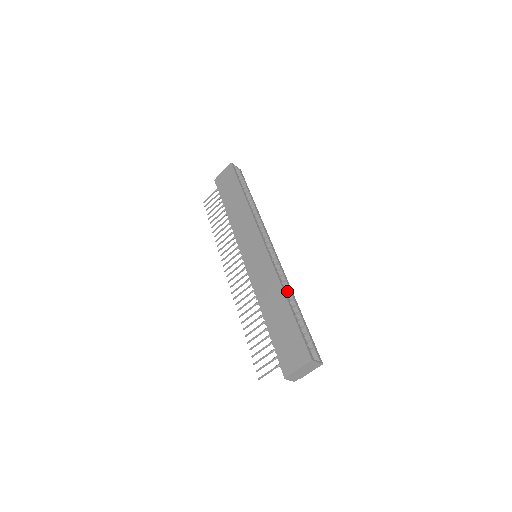
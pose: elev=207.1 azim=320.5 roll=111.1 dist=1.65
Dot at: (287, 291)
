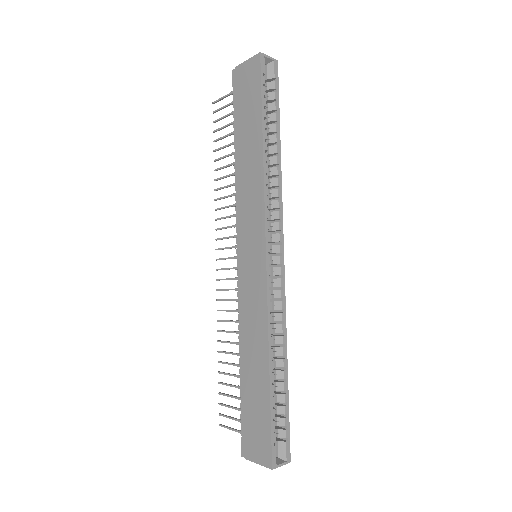
Dot at: (278, 340)
